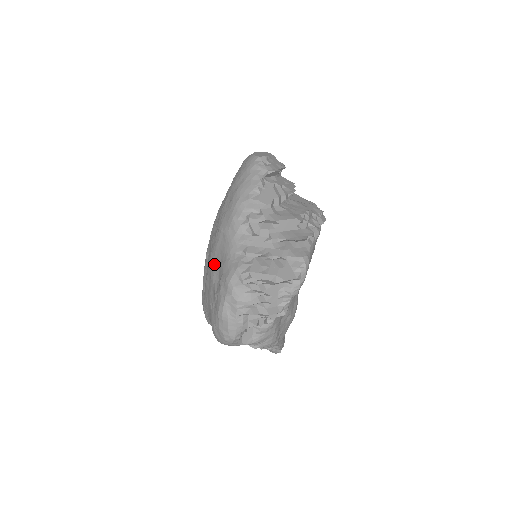
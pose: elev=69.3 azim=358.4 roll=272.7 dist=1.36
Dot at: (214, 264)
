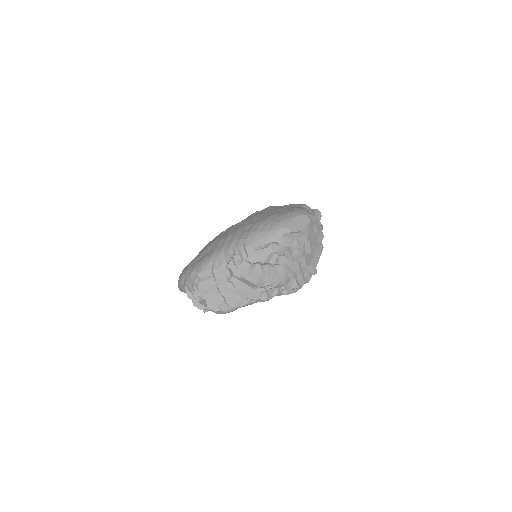
Dot at: (211, 246)
